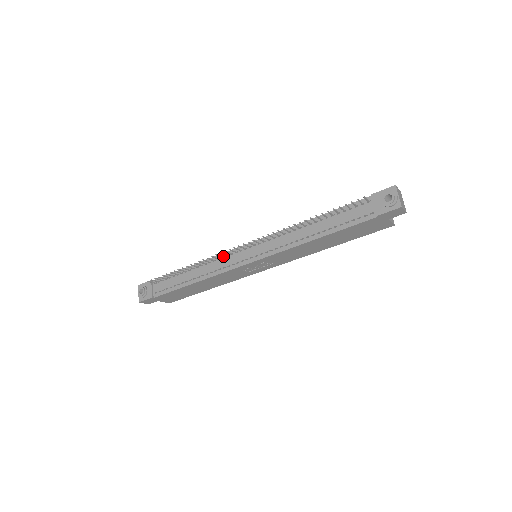
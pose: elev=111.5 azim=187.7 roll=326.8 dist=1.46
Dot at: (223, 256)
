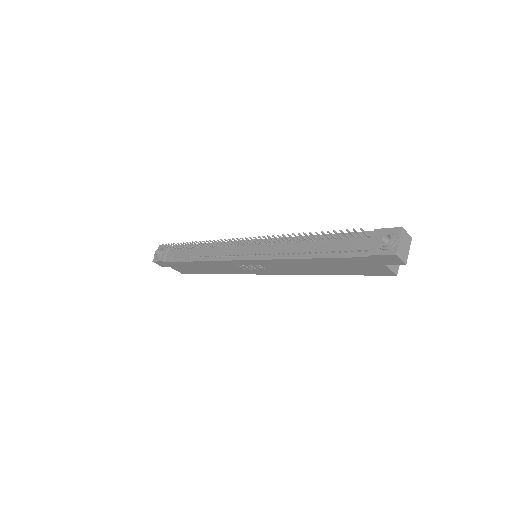
Dot at: occluded
